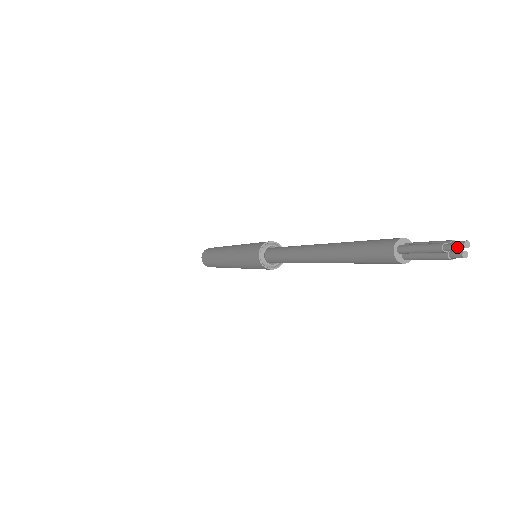
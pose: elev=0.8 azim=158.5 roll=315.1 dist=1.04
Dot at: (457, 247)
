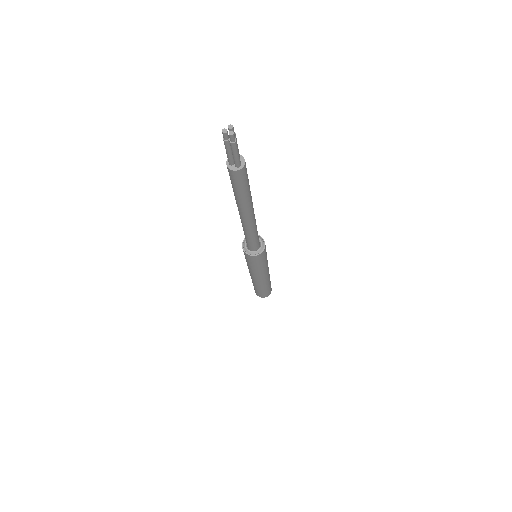
Dot at: (223, 132)
